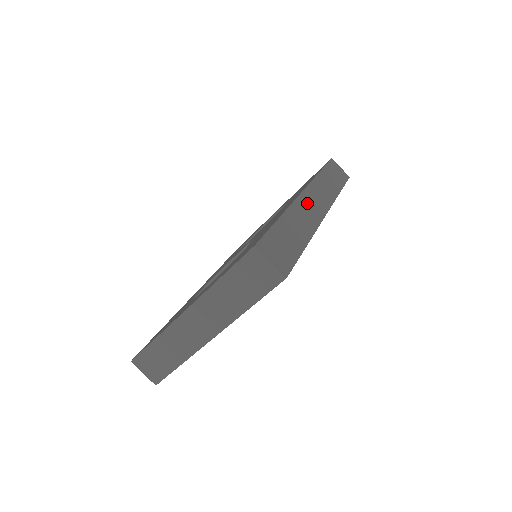
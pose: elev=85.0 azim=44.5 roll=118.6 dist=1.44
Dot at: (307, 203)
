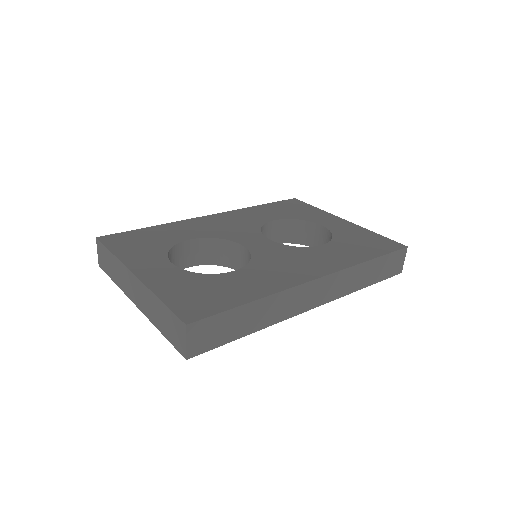
Dot at: (304, 293)
